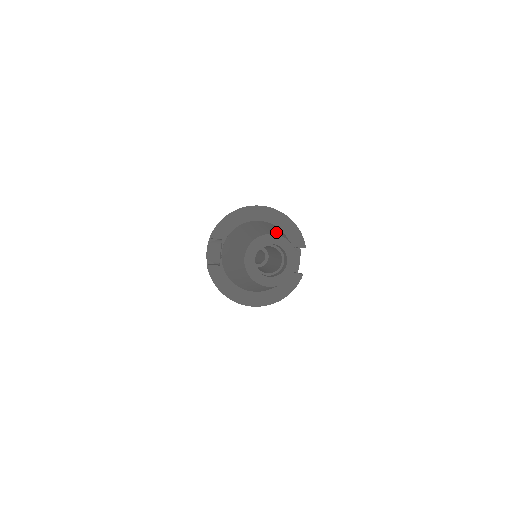
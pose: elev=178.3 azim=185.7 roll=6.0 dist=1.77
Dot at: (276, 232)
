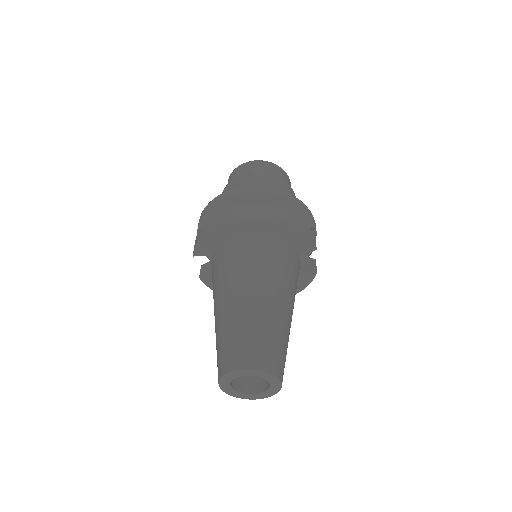
Dot at: (253, 344)
